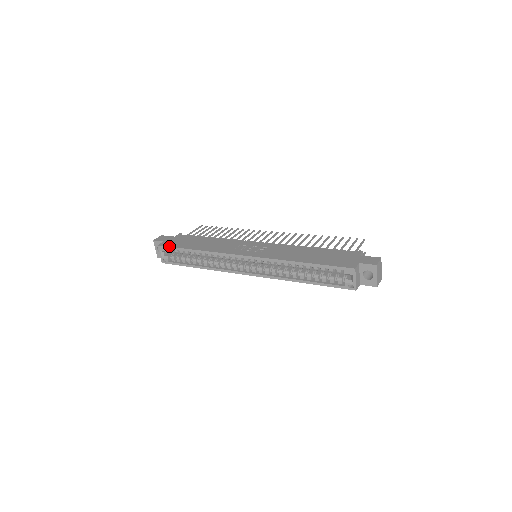
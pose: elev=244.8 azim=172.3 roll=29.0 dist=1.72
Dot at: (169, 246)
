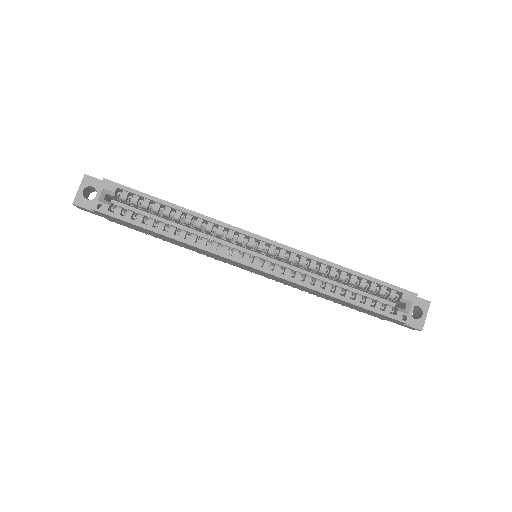
Dot at: occluded
